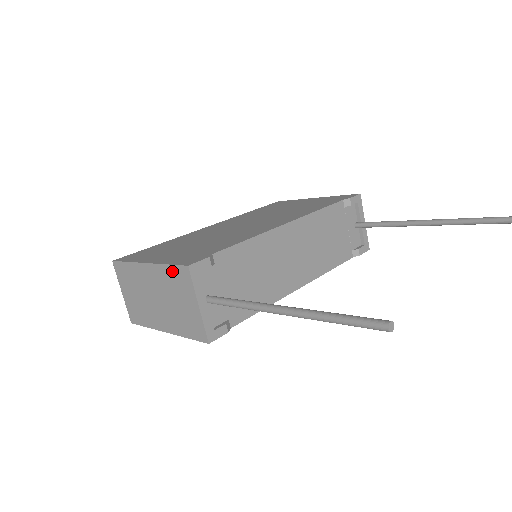
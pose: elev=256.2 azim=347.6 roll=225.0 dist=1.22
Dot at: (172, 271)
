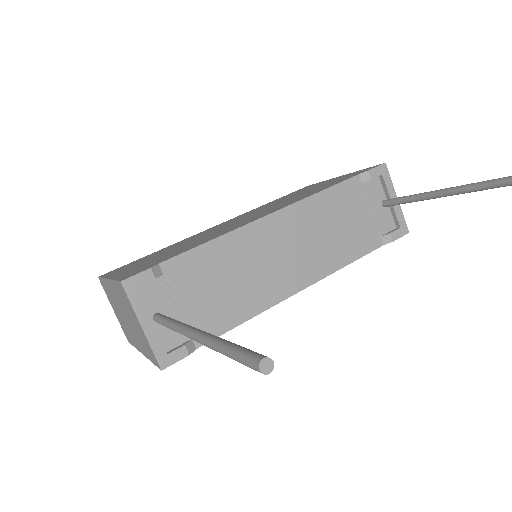
Dot at: (118, 287)
